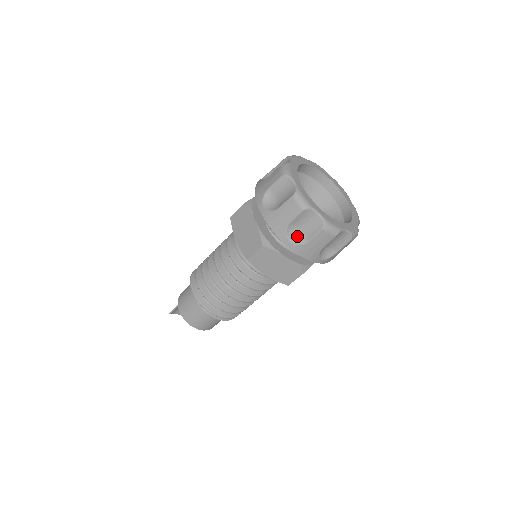
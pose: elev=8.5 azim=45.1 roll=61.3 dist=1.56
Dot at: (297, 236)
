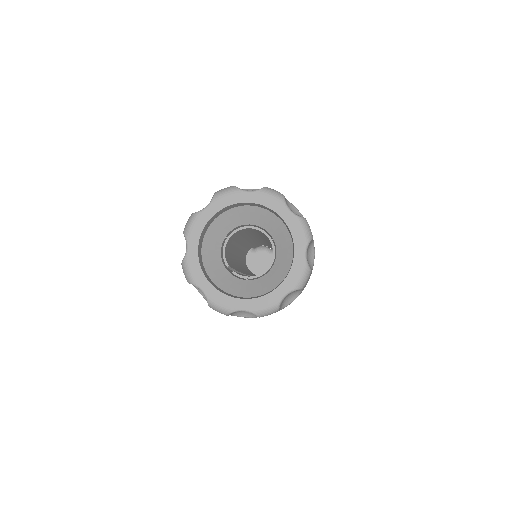
Dot at: occluded
